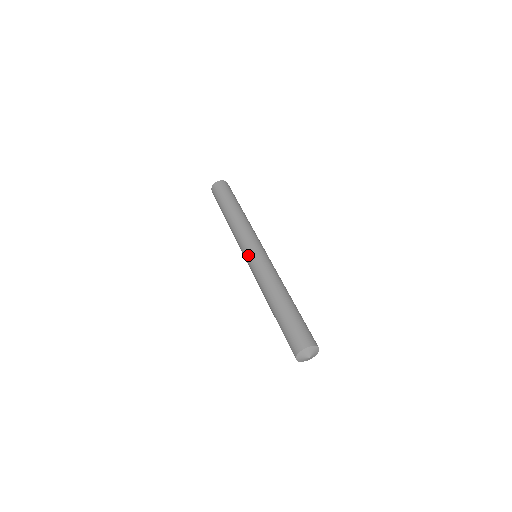
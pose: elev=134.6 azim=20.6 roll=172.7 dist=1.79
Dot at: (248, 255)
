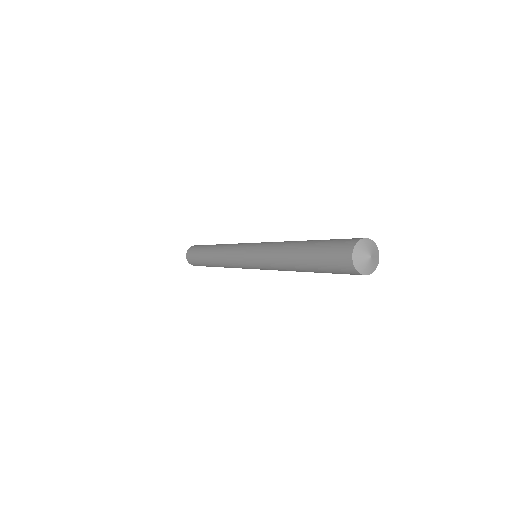
Dot at: (253, 243)
